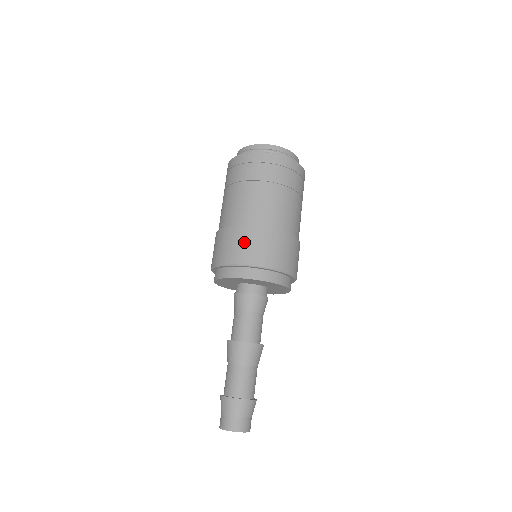
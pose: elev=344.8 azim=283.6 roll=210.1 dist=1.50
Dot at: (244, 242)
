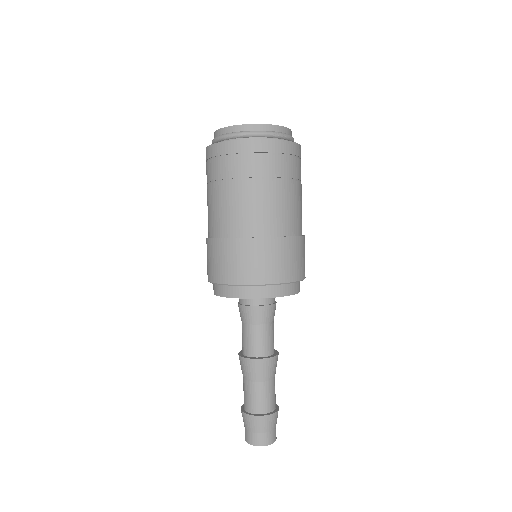
Dot at: (258, 258)
